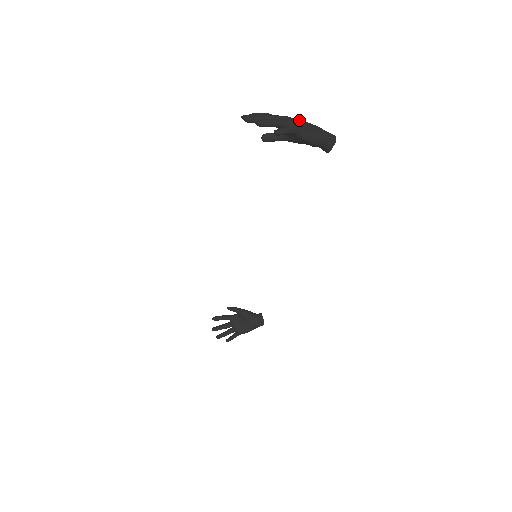
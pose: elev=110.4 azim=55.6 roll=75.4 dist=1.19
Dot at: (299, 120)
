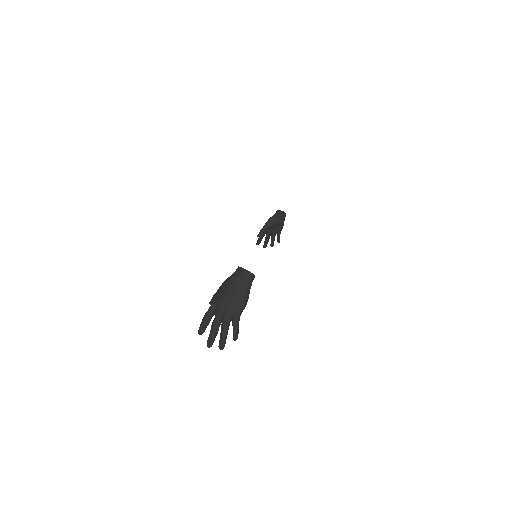
Dot at: (225, 301)
